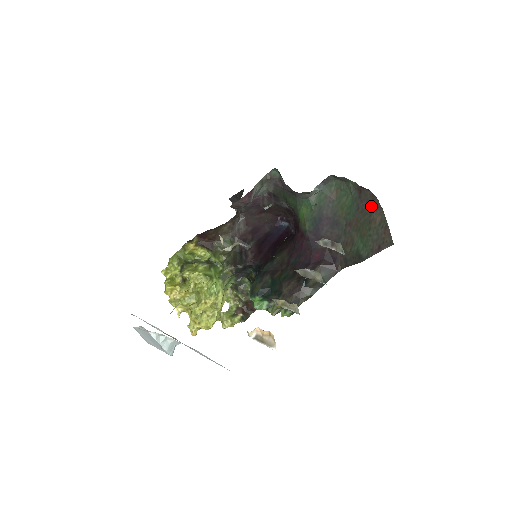
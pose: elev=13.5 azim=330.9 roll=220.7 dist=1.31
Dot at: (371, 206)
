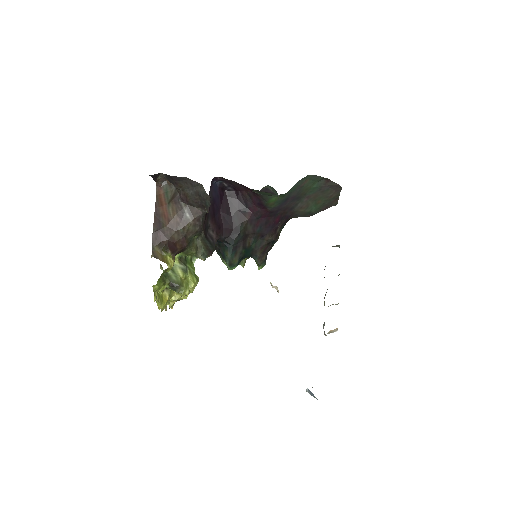
Dot at: (333, 190)
